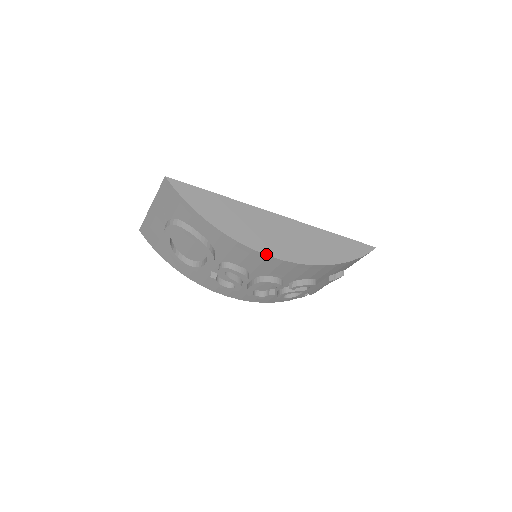
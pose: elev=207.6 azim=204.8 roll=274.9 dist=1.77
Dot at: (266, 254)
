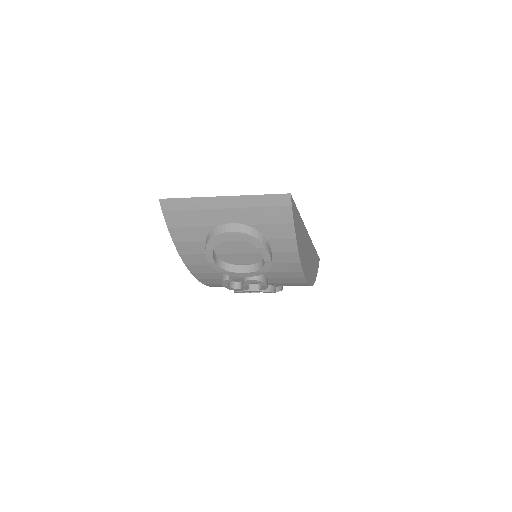
Dot at: (307, 281)
